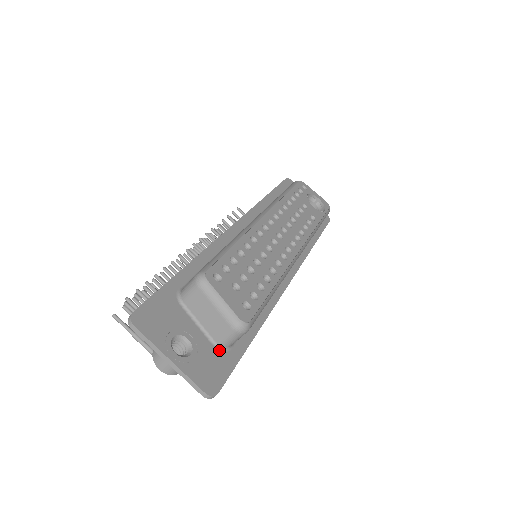
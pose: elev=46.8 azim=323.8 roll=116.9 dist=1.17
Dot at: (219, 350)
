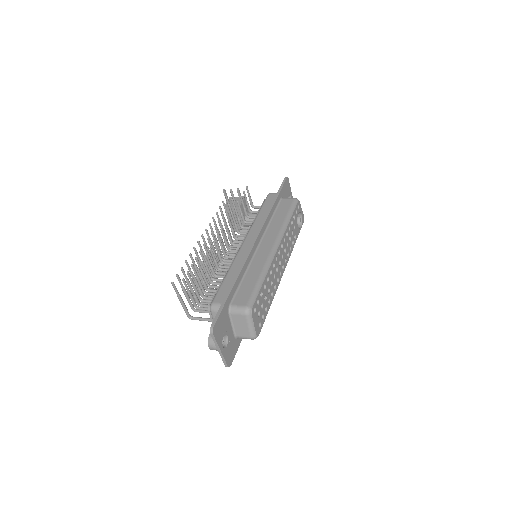
Dot at: (236, 339)
